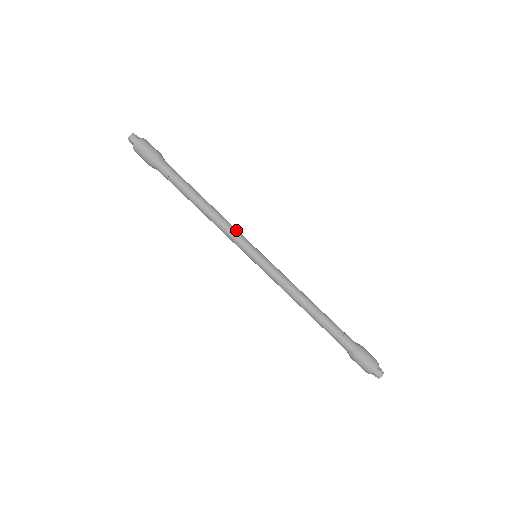
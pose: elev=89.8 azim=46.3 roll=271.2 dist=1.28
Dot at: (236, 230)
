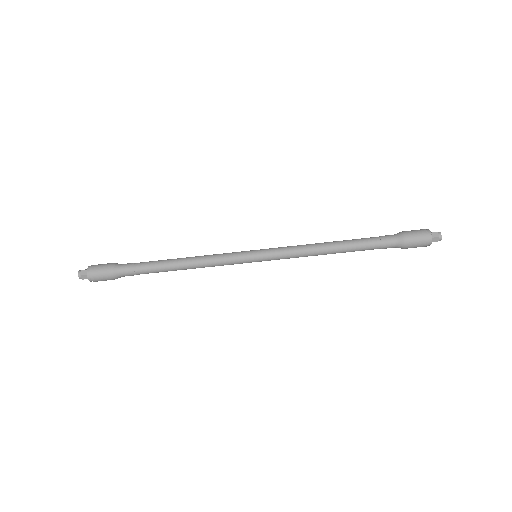
Dot at: (222, 254)
